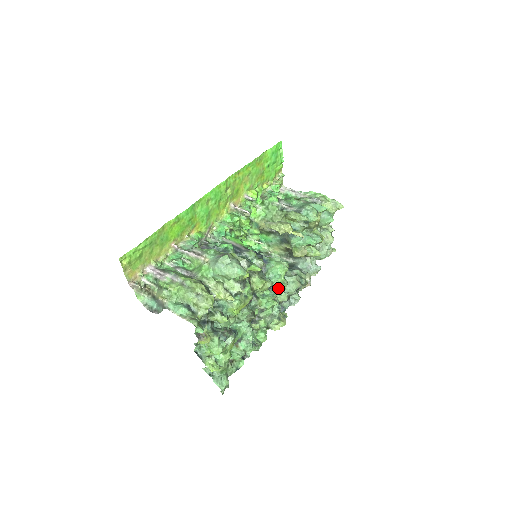
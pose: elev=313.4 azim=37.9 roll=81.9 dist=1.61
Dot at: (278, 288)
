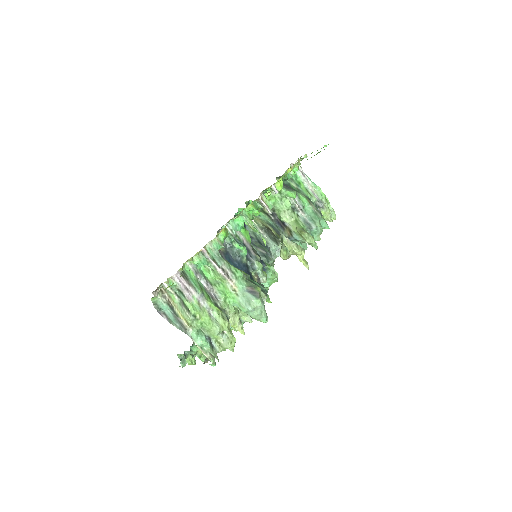
Dot at: occluded
